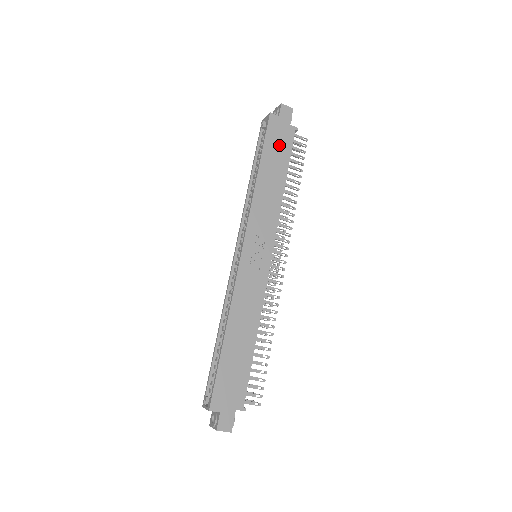
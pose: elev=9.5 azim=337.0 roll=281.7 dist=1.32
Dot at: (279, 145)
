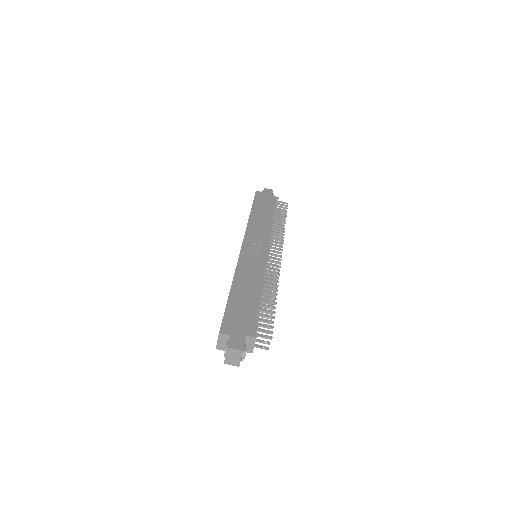
Dot at: (265, 203)
